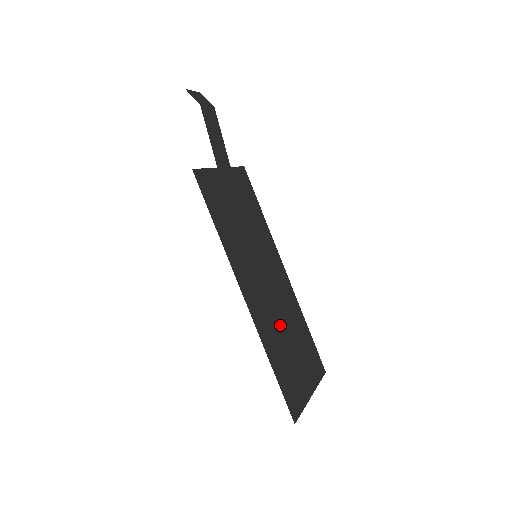
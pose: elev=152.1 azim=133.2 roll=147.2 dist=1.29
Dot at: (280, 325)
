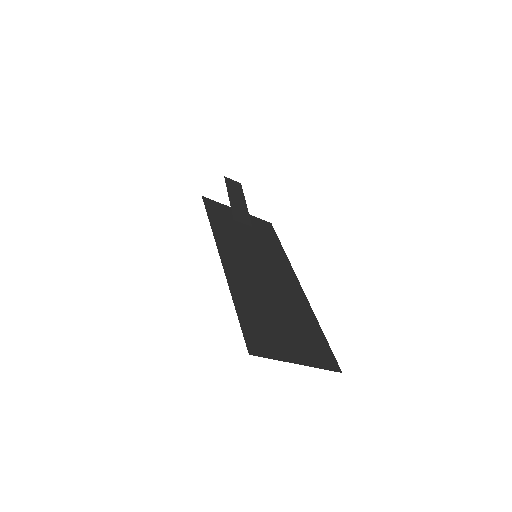
Dot at: (268, 299)
